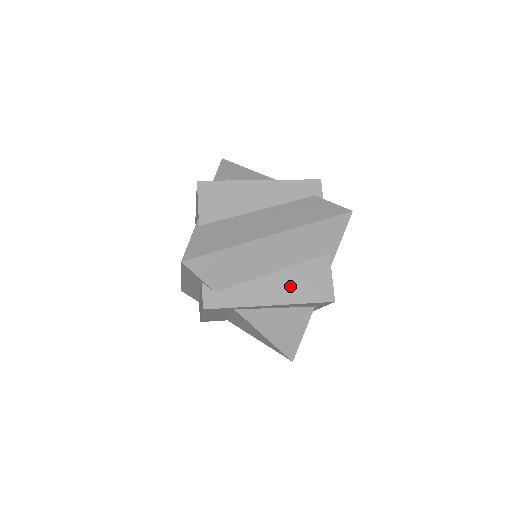
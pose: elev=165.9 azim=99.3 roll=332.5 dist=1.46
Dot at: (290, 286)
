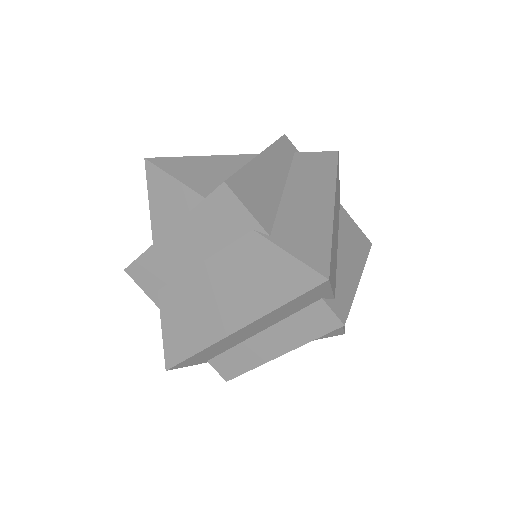
Dot at: (352, 251)
